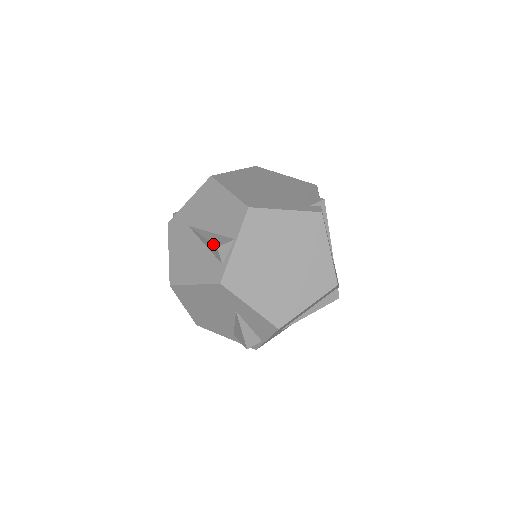
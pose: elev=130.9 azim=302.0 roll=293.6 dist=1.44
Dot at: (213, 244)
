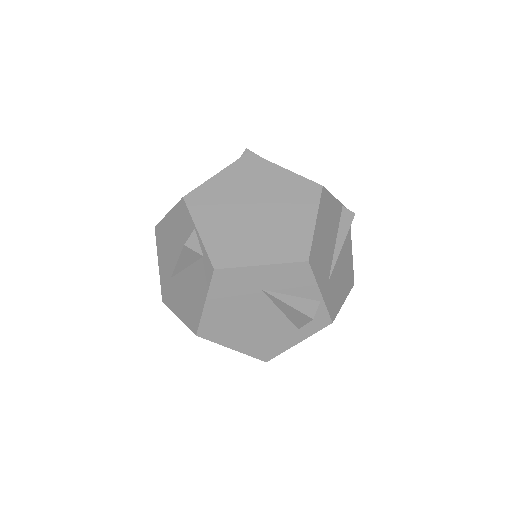
Dot at: (182, 250)
